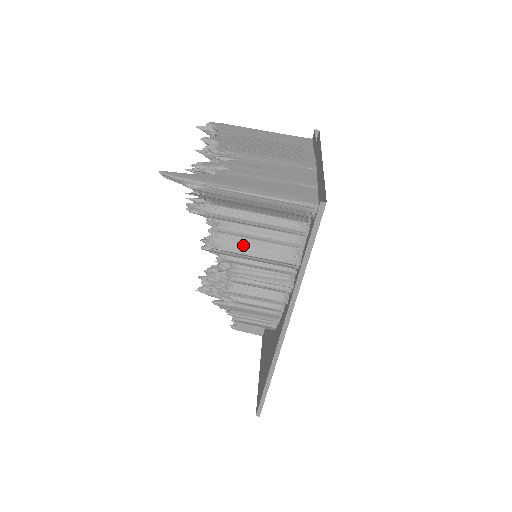
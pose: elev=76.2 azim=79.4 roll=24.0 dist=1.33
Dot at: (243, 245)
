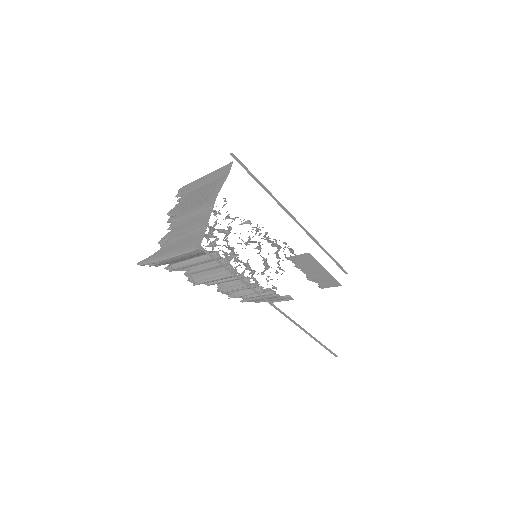
Dot at: (205, 276)
